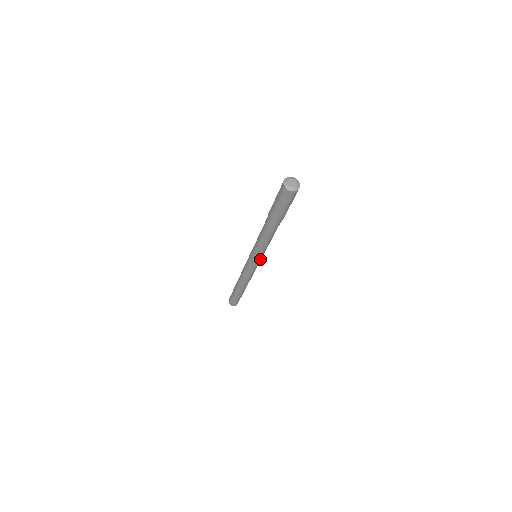
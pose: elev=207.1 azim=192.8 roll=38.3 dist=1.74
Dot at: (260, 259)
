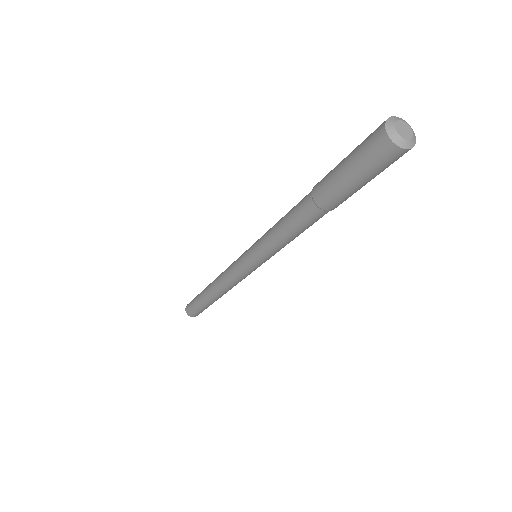
Dot at: (259, 263)
